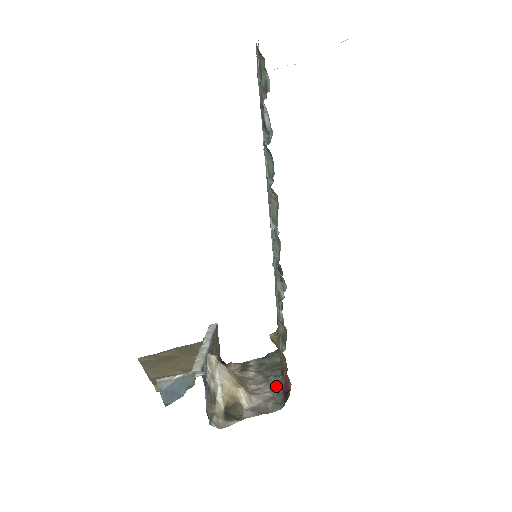
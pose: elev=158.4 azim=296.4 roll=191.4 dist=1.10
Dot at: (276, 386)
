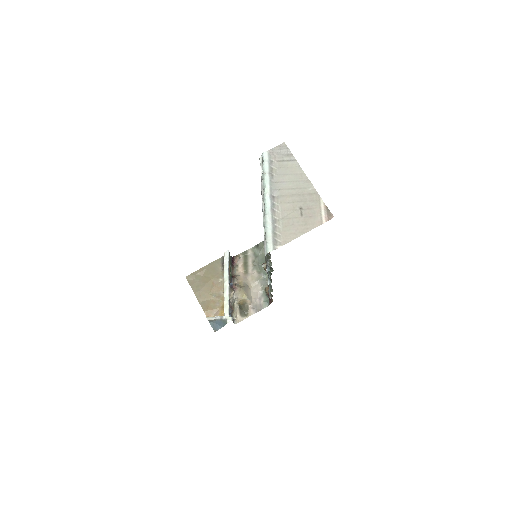
Dot at: (265, 285)
